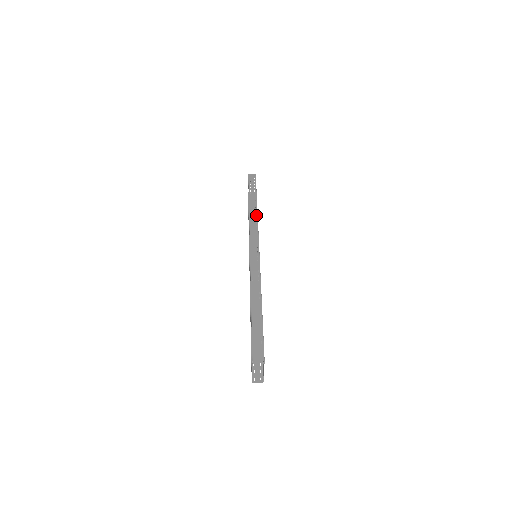
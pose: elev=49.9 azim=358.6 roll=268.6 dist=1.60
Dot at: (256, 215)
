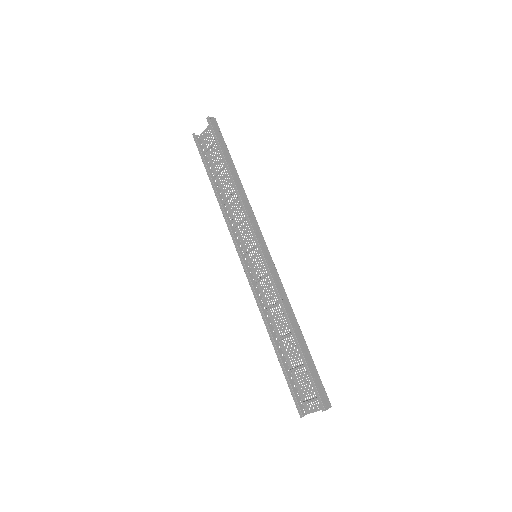
Dot at: (246, 197)
